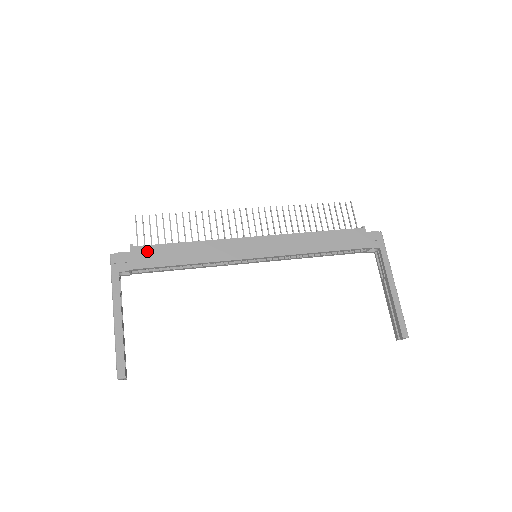
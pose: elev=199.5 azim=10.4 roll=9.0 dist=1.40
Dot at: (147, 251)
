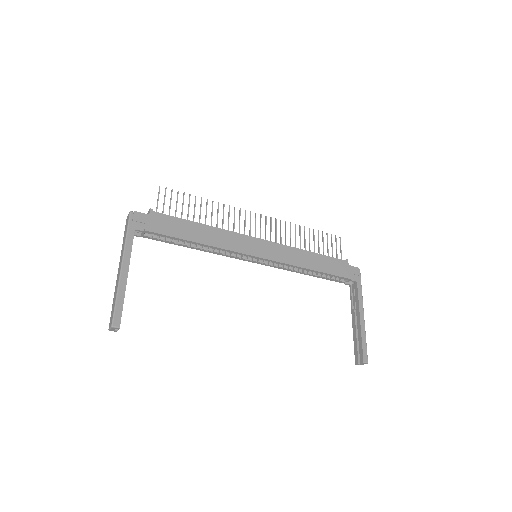
Dot at: (165, 219)
